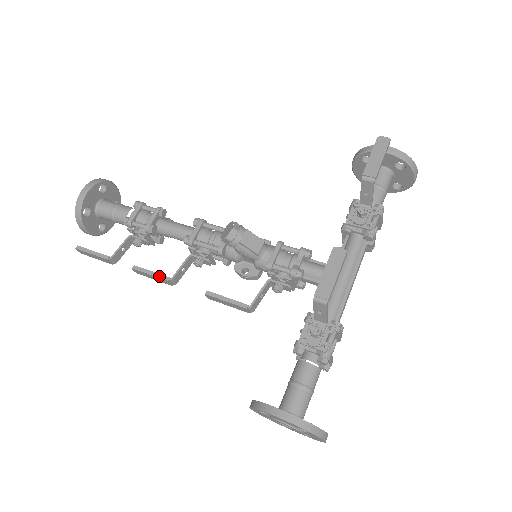
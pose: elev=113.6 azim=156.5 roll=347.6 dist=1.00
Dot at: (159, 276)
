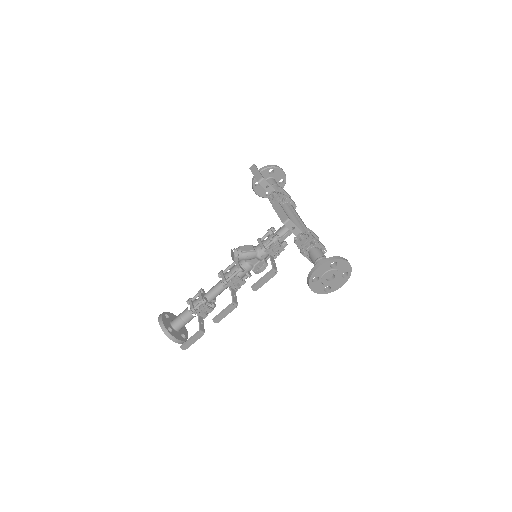
Dot at: (227, 308)
